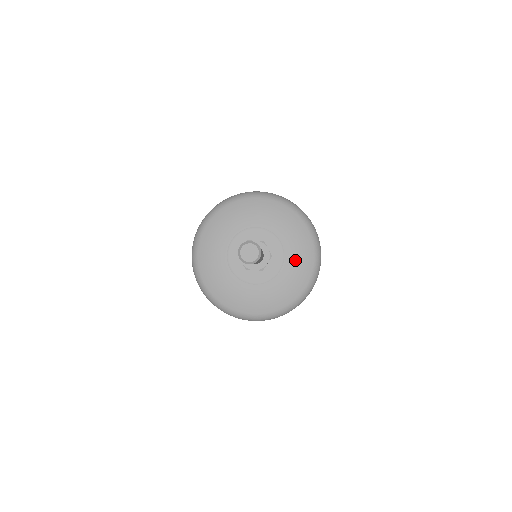
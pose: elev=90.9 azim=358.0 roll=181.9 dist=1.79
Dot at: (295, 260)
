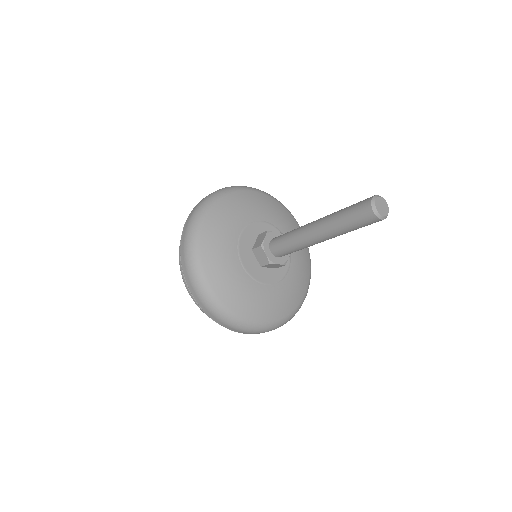
Dot at: (282, 294)
